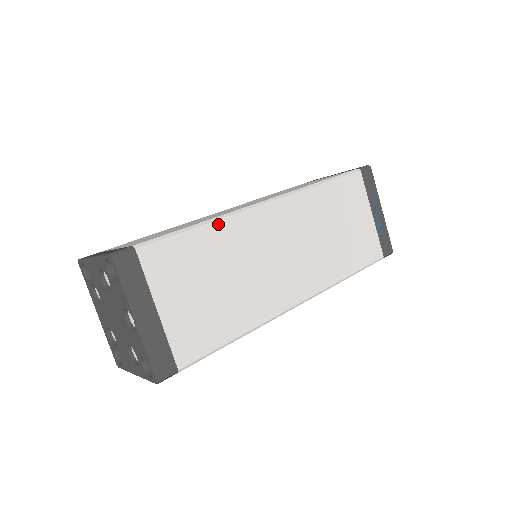
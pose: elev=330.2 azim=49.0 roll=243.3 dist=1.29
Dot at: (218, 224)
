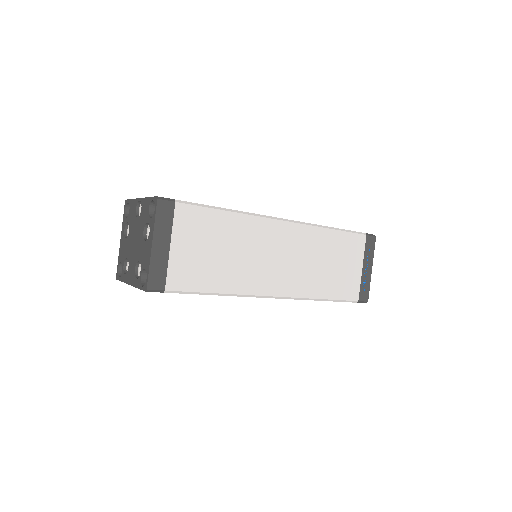
Dot at: occluded
